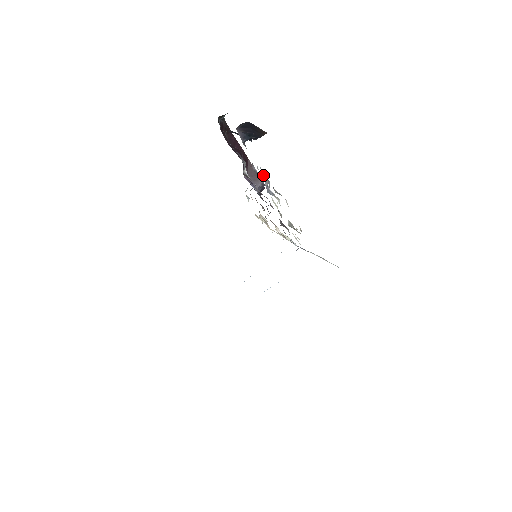
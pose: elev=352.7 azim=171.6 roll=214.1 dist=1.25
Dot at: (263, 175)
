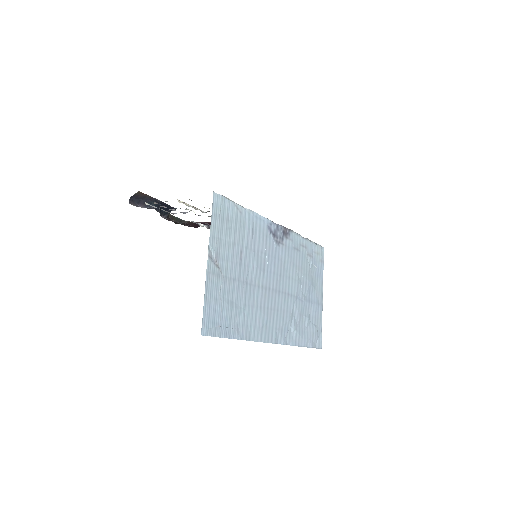
Dot at: occluded
